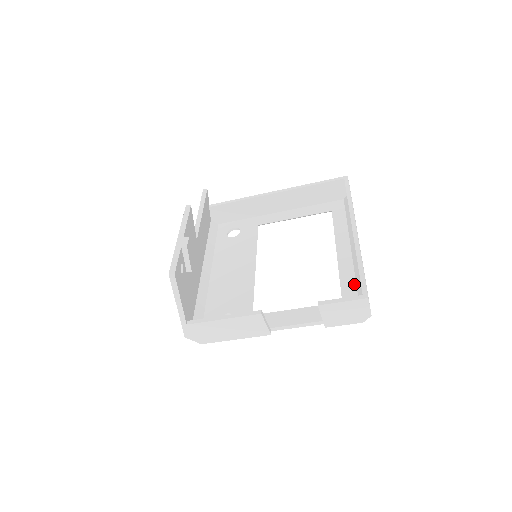
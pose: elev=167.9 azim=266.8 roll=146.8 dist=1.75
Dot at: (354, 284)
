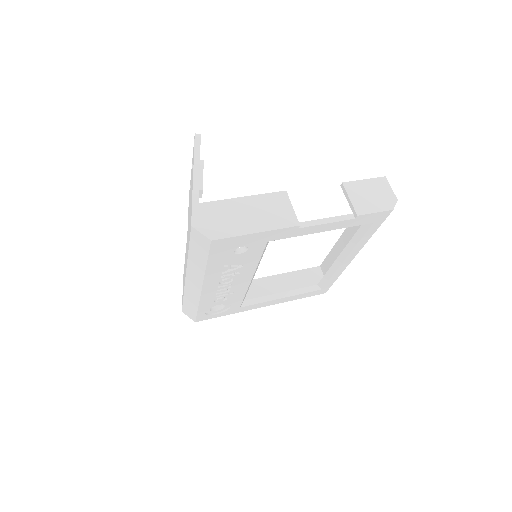
Dot at: occluded
